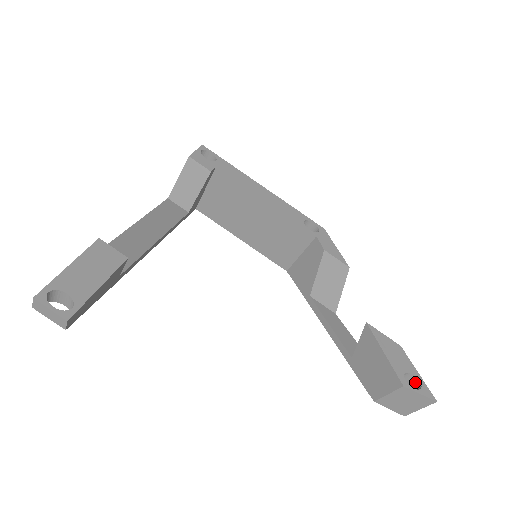
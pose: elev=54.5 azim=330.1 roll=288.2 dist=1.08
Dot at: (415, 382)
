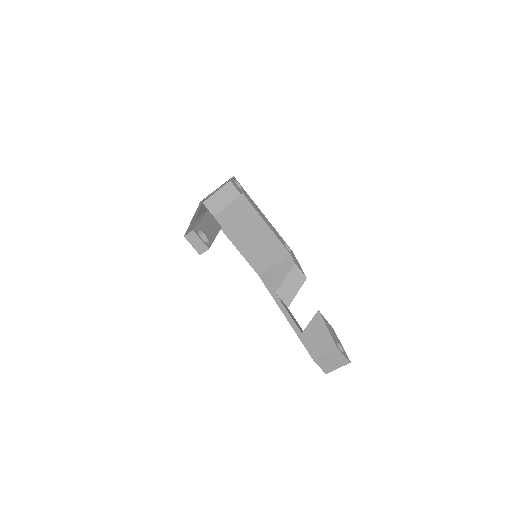
Dot at: occluded
